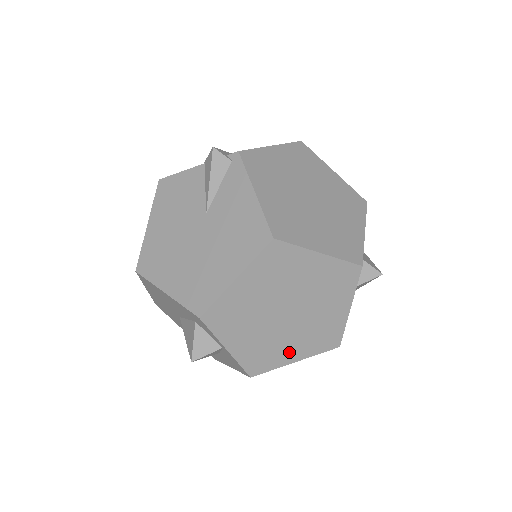
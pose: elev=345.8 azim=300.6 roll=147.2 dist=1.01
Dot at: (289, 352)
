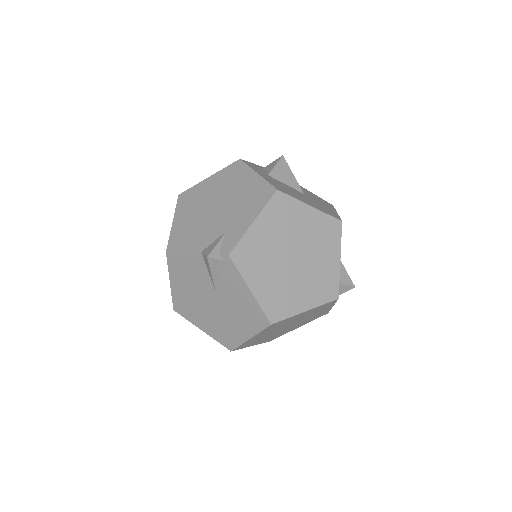
Dot at: (293, 328)
